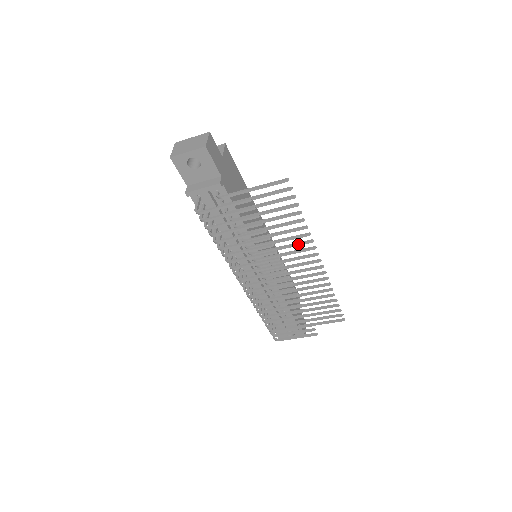
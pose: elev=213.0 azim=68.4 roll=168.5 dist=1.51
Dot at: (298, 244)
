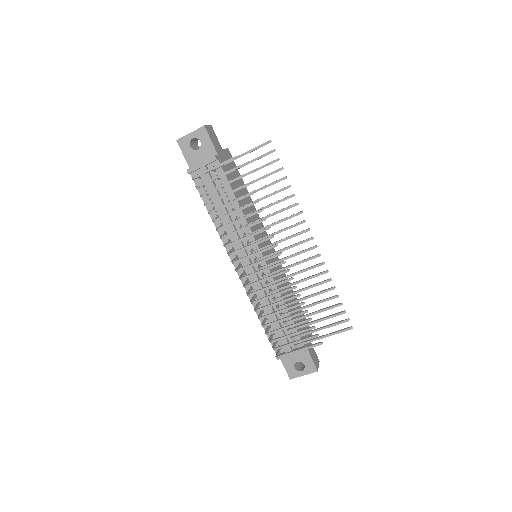
Dot at: (288, 217)
